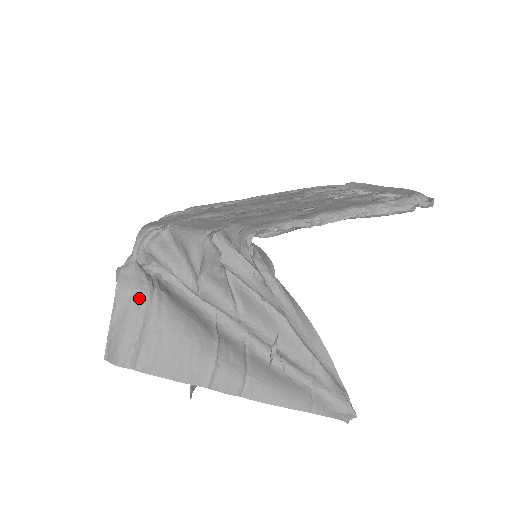
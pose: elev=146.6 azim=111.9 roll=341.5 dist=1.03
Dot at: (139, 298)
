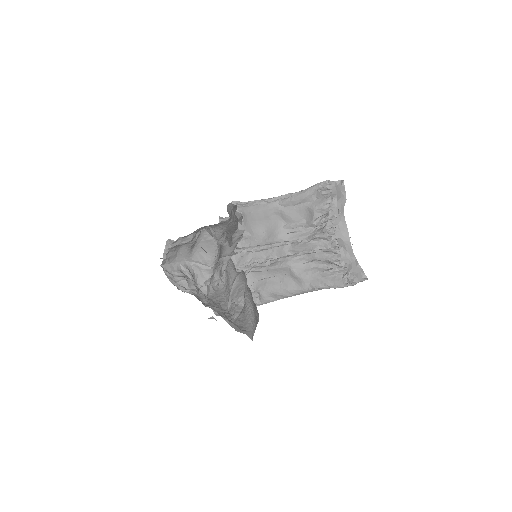
Dot at: occluded
